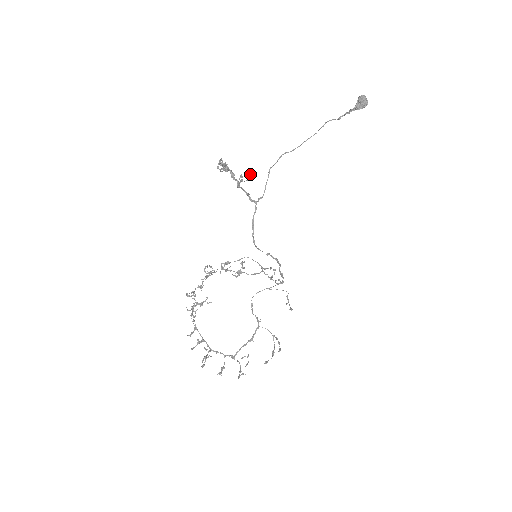
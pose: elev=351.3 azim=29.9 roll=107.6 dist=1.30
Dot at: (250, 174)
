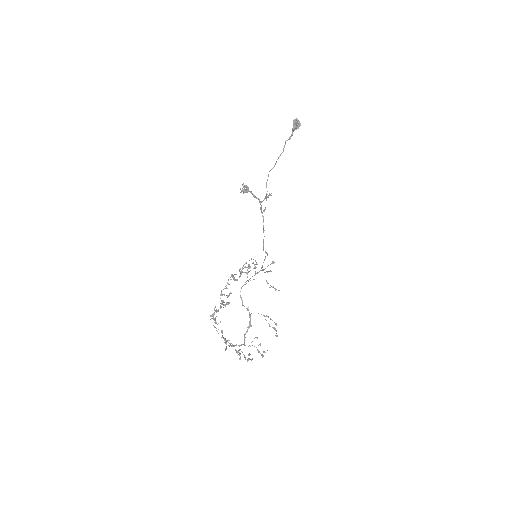
Dot at: occluded
